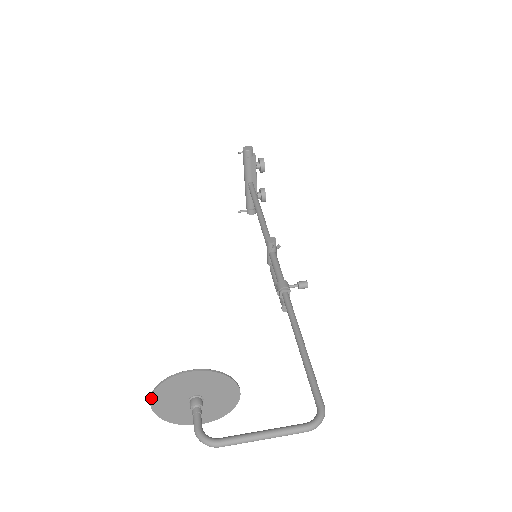
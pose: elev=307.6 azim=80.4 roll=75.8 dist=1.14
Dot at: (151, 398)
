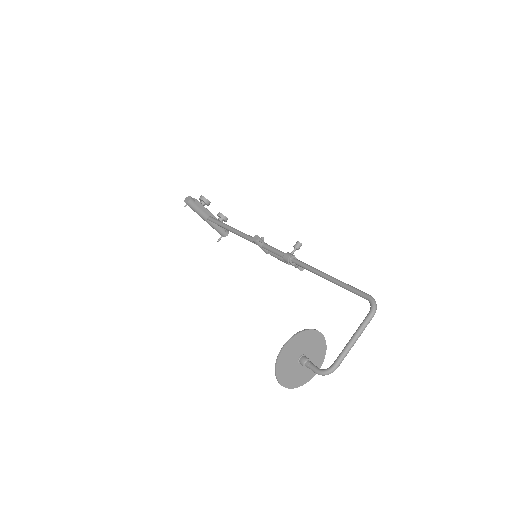
Dot at: (278, 381)
